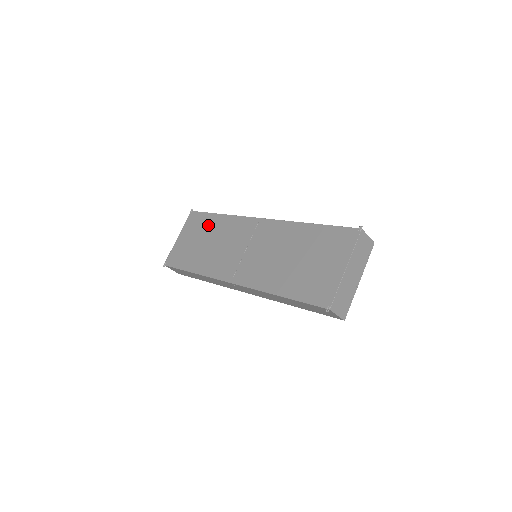
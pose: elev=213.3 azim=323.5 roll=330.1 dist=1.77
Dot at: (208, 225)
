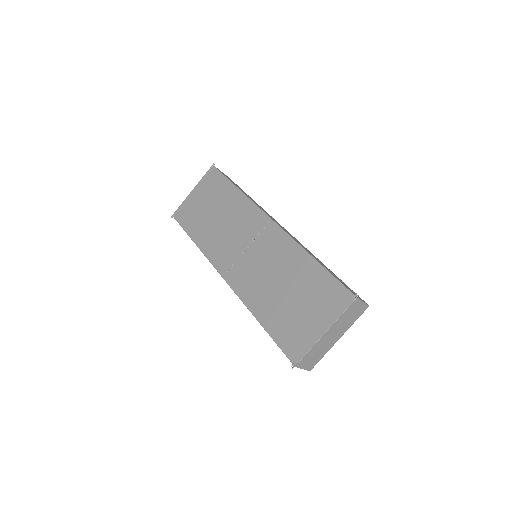
Dot at: (223, 194)
